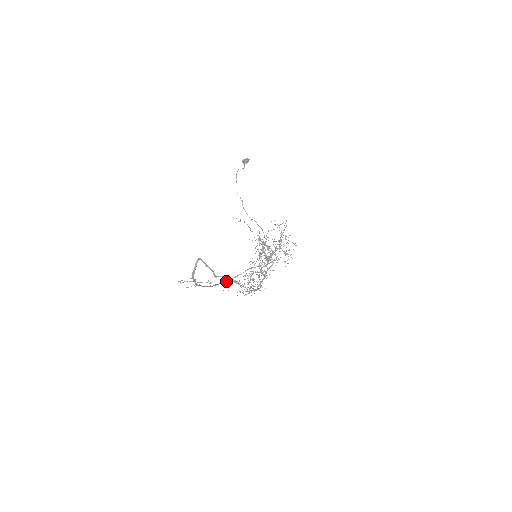
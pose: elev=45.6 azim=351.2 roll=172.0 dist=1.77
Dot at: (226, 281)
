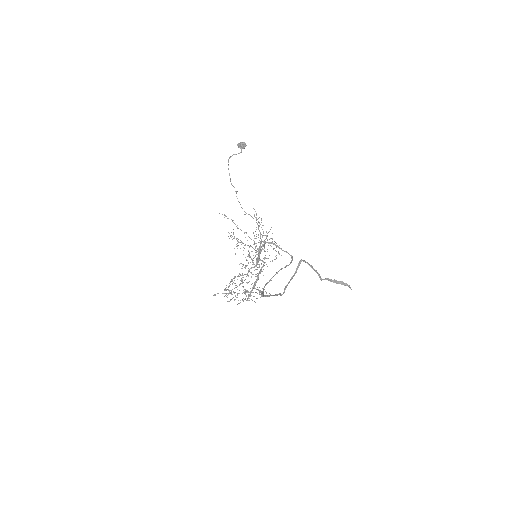
Dot at: (264, 287)
